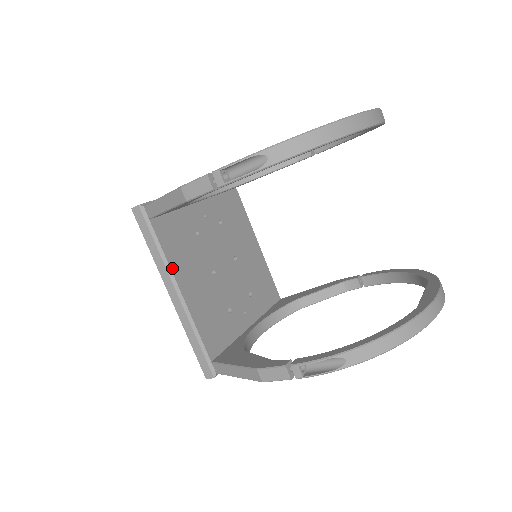
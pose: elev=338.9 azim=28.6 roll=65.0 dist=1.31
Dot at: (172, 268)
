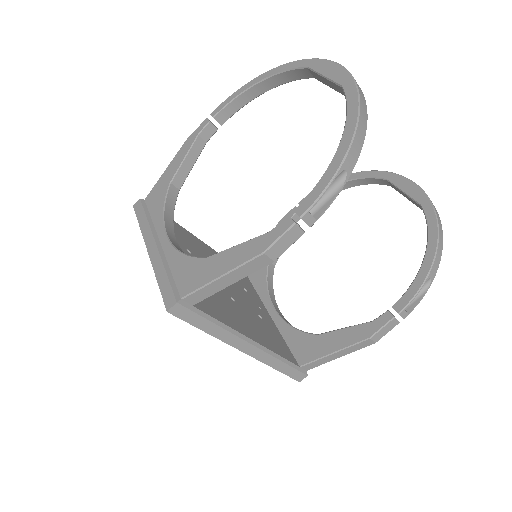
Dot at: (234, 328)
